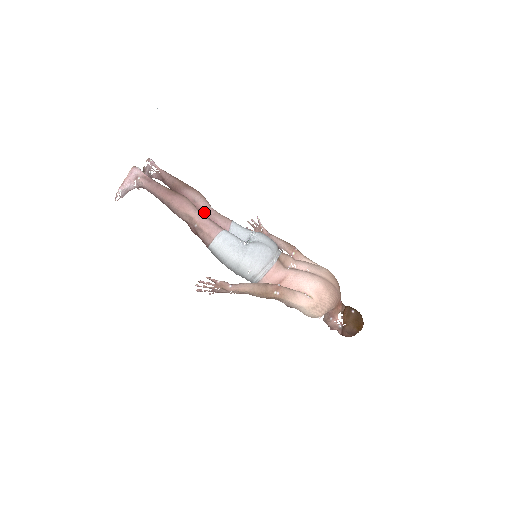
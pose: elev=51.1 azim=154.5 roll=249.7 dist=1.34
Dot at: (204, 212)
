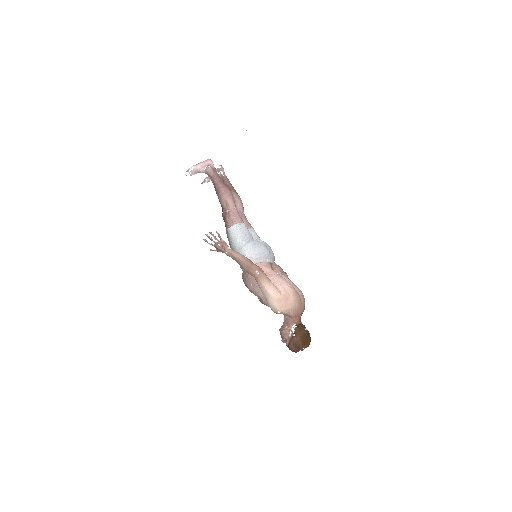
Dot at: occluded
